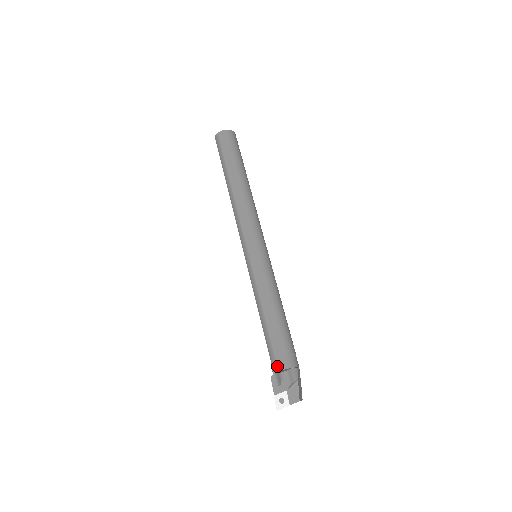
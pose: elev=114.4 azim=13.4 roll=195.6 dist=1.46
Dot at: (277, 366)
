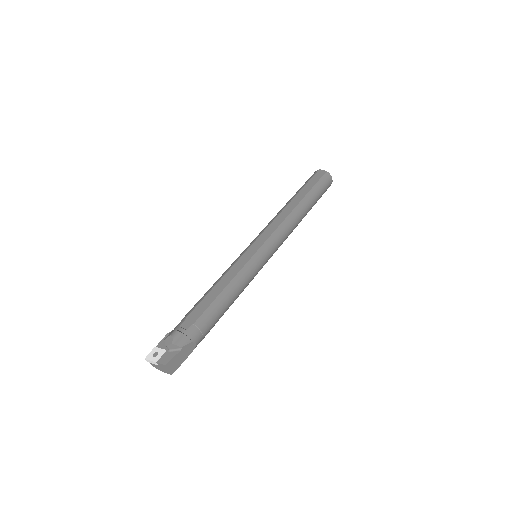
Dot at: (179, 325)
